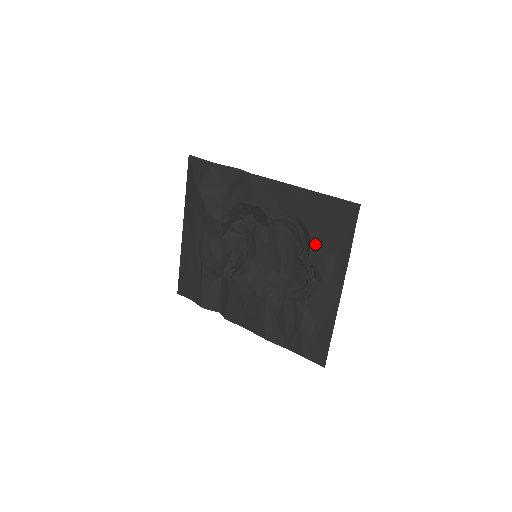
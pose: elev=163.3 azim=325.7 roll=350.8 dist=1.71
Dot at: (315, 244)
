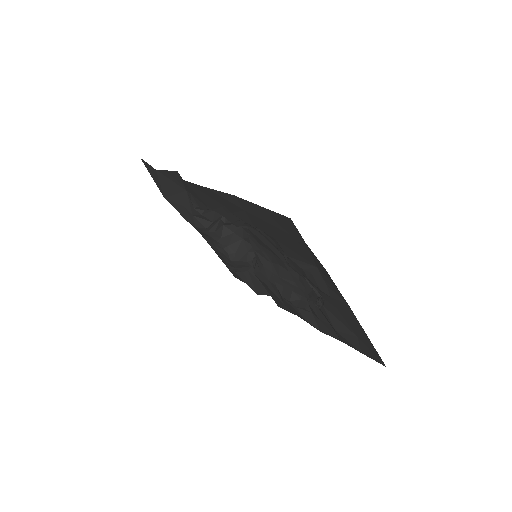
Dot at: (288, 254)
